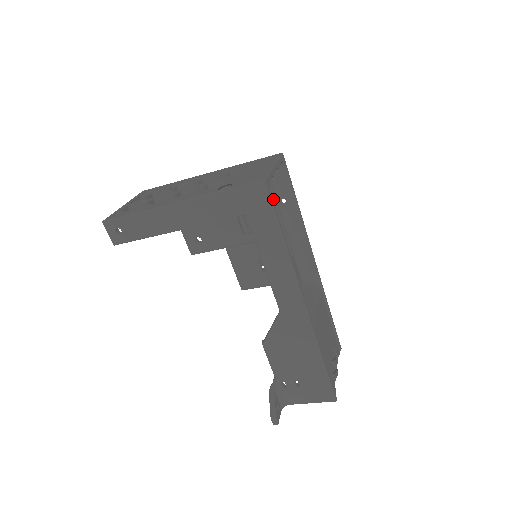
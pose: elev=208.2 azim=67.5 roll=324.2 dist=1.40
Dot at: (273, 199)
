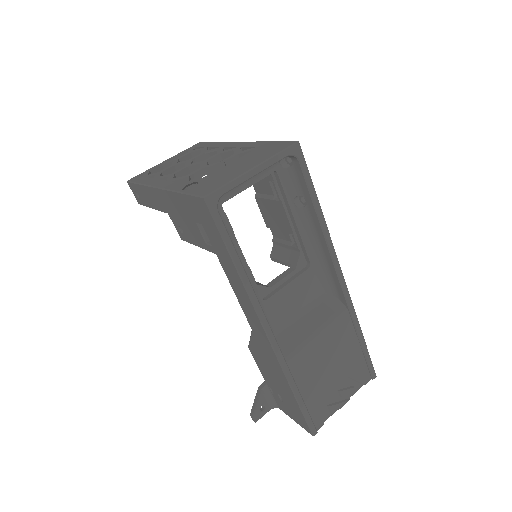
Dot at: (284, 196)
